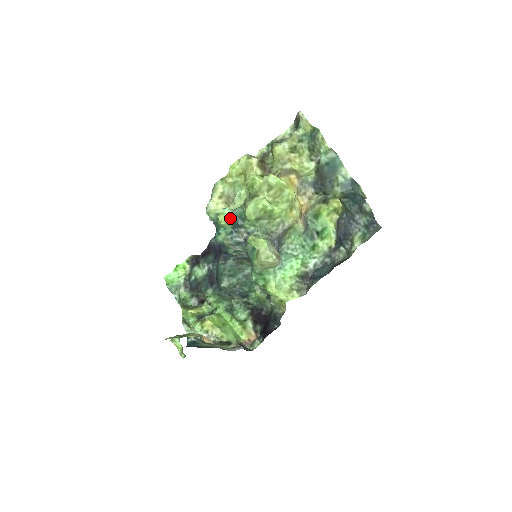
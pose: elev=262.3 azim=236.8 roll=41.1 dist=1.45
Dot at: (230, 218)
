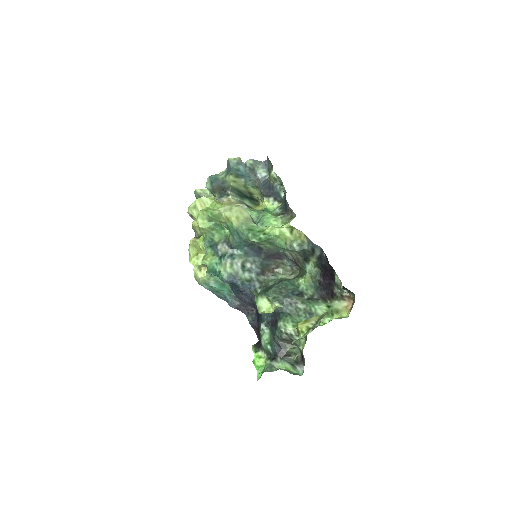
Dot at: (208, 254)
